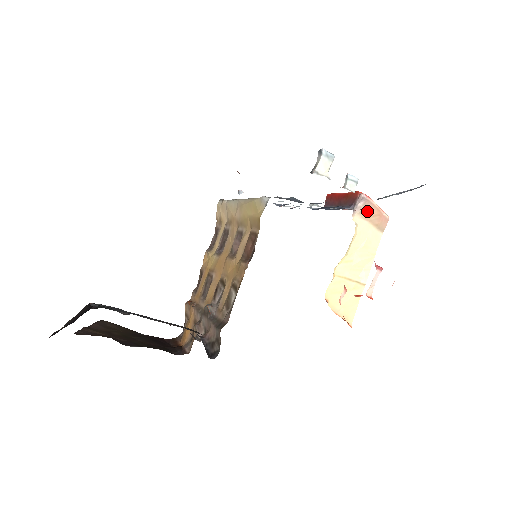
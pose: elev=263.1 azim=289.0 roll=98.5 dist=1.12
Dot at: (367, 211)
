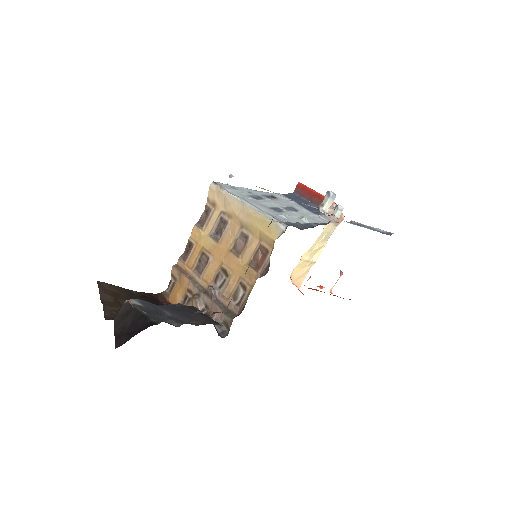
Dot at: occluded
